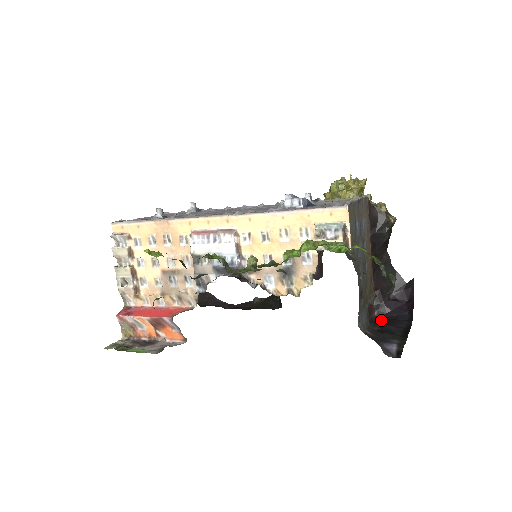
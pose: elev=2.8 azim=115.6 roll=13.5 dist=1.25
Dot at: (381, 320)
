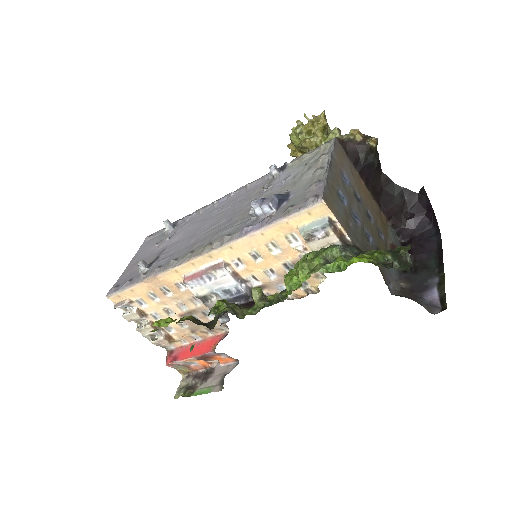
Dot at: (409, 250)
